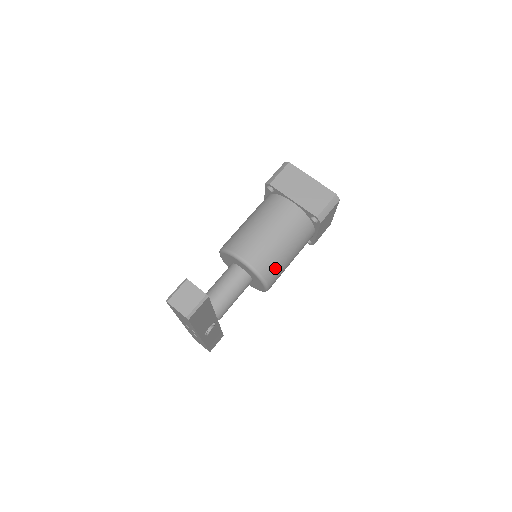
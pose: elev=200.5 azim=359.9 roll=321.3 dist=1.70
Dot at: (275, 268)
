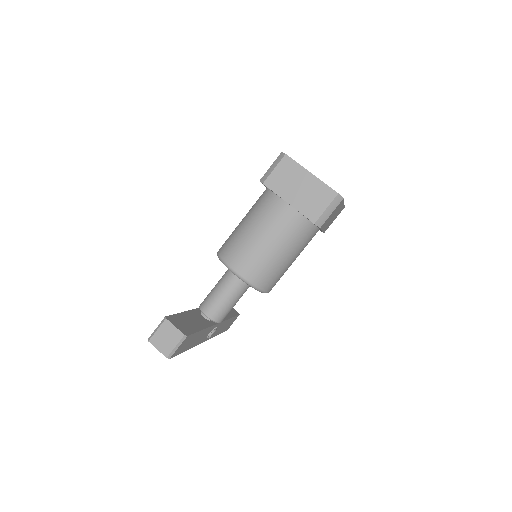
Dot at: (272, 276)
